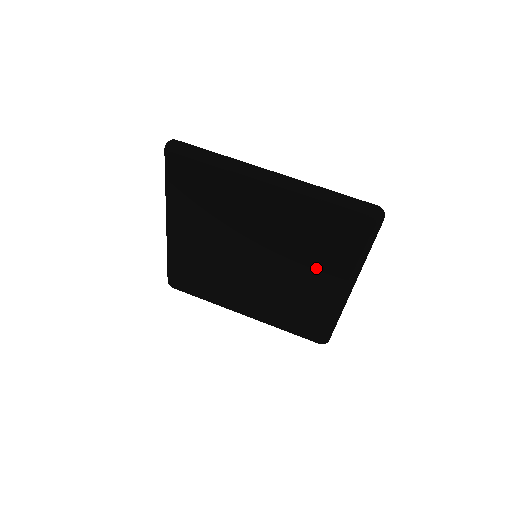
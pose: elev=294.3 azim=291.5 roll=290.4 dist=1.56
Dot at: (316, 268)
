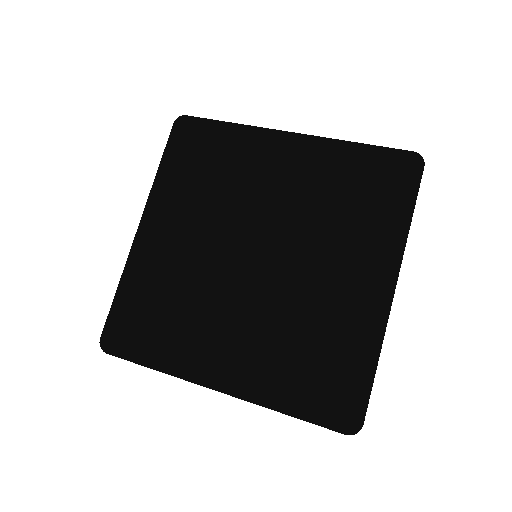
Dot at: (343, 249)
